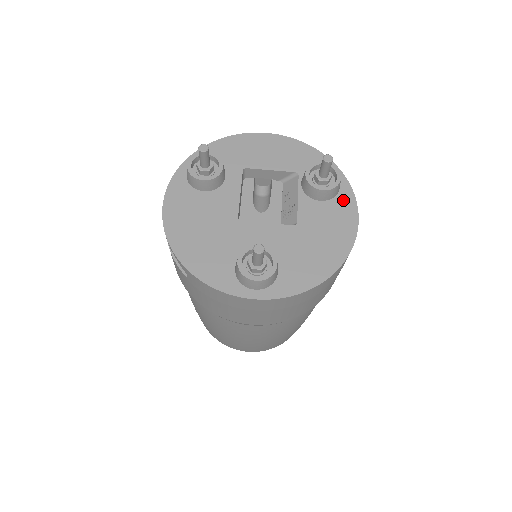
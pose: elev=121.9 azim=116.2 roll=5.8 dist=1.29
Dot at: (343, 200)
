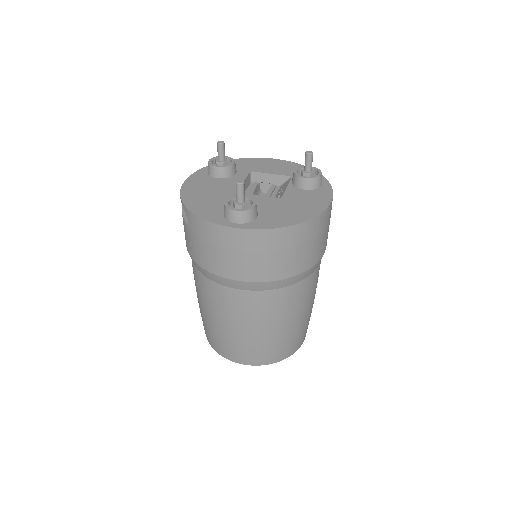
Dot at: (322, 191)
